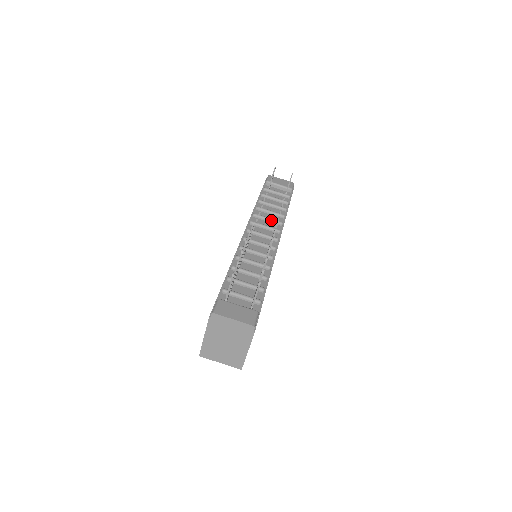
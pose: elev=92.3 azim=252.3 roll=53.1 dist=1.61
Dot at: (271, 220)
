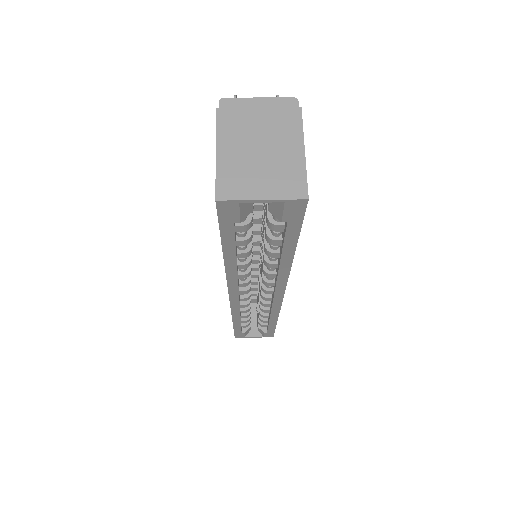
Dot at: occluded
